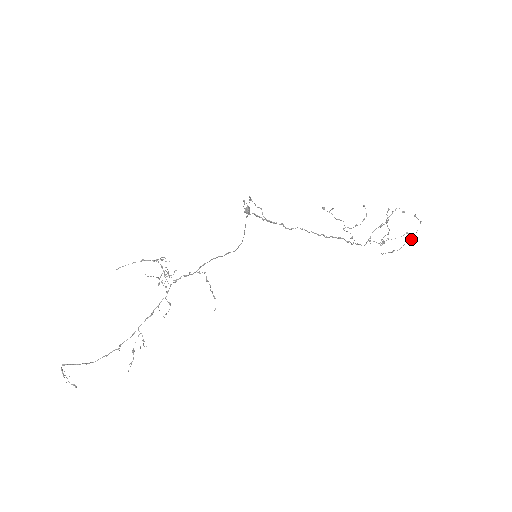
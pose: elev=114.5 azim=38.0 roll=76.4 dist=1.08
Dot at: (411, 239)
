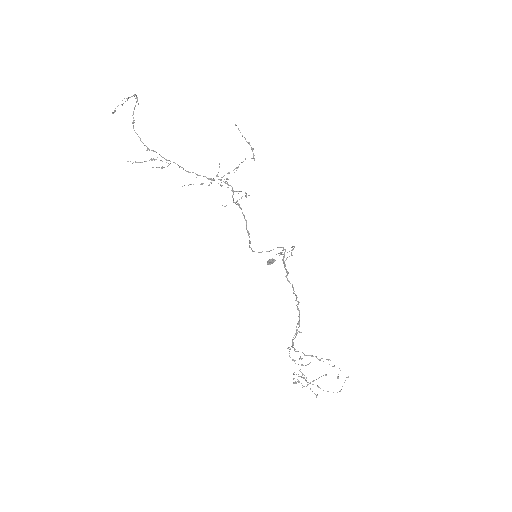
Dot at: occluded
